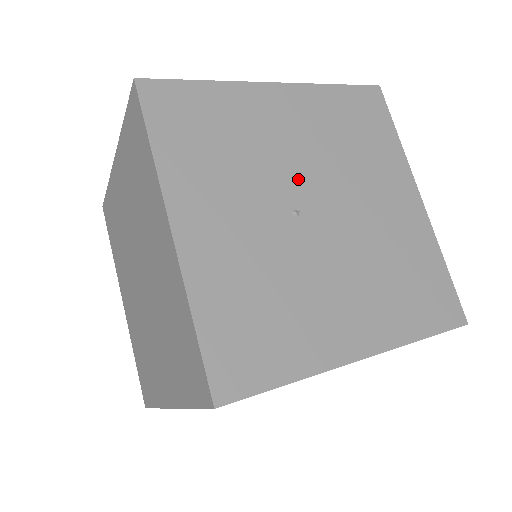
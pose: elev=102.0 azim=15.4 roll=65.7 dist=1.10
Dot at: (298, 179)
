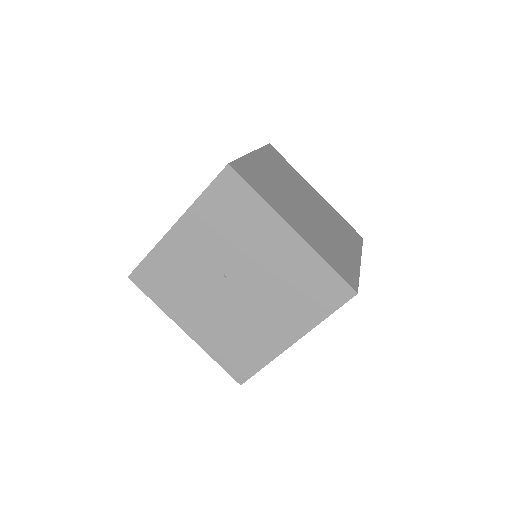
Dot at: (245, 269)
